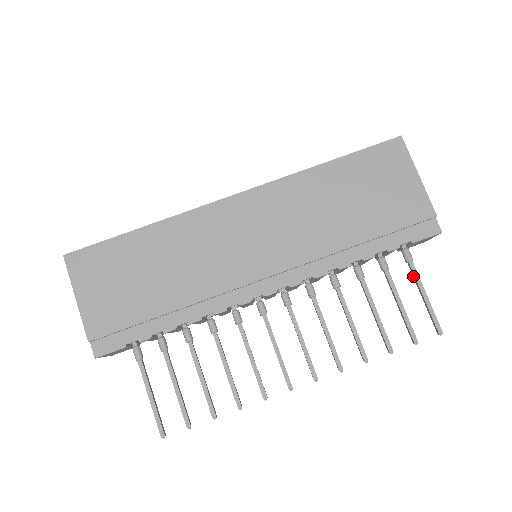
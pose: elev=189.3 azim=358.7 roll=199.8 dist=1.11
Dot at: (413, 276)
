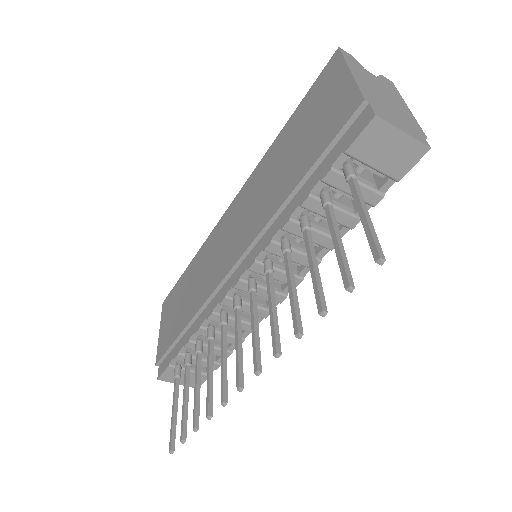
Dot at: (355, 196)
